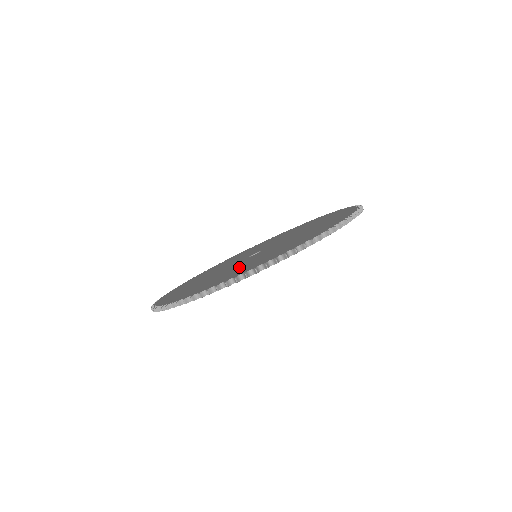
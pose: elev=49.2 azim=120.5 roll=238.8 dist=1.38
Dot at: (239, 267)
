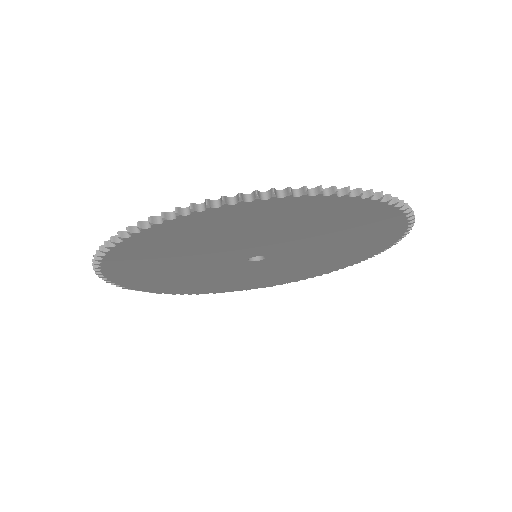
Dot at: occluded
